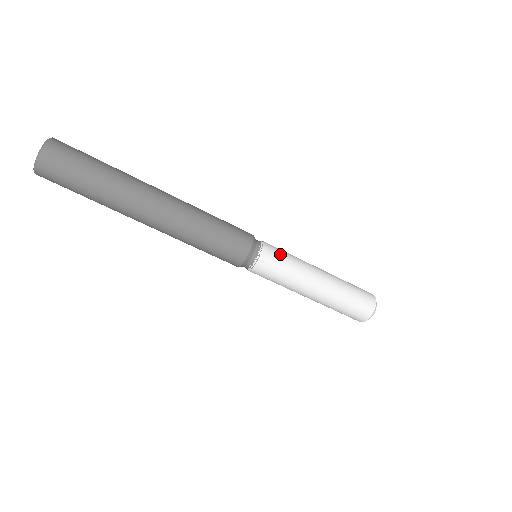
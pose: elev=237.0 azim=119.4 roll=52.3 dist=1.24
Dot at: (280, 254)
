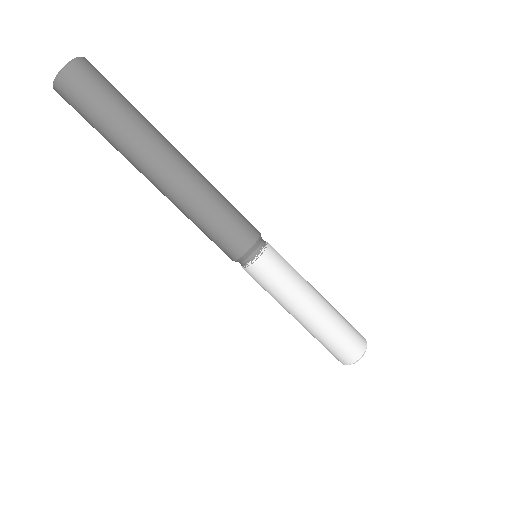
Dot at: occluded
